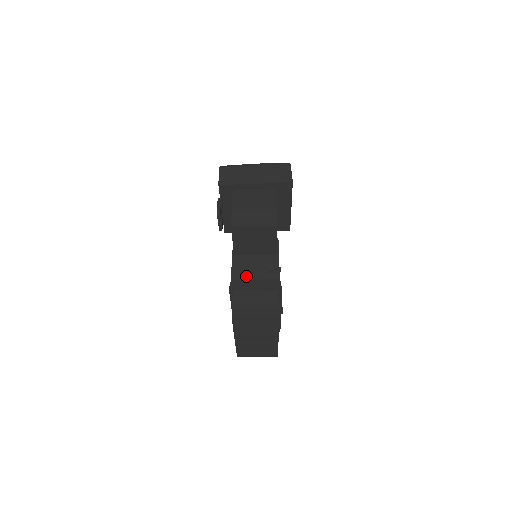
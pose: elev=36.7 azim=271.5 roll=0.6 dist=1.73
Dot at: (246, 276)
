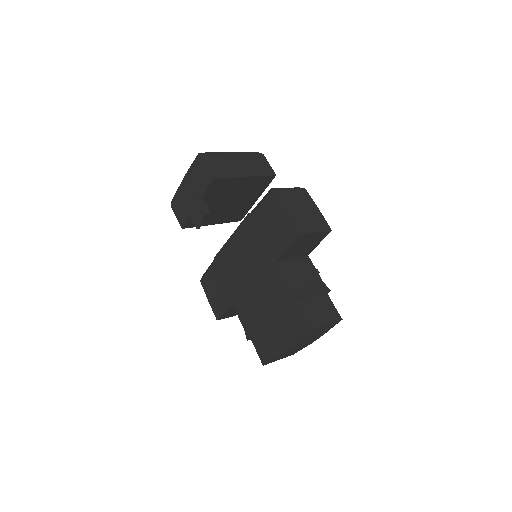
Dot at: (297, 283)
